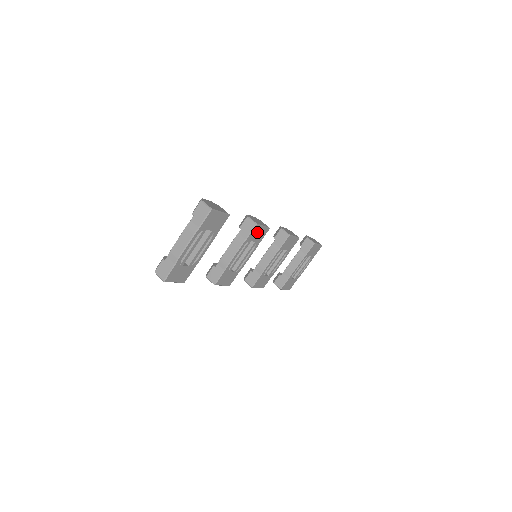
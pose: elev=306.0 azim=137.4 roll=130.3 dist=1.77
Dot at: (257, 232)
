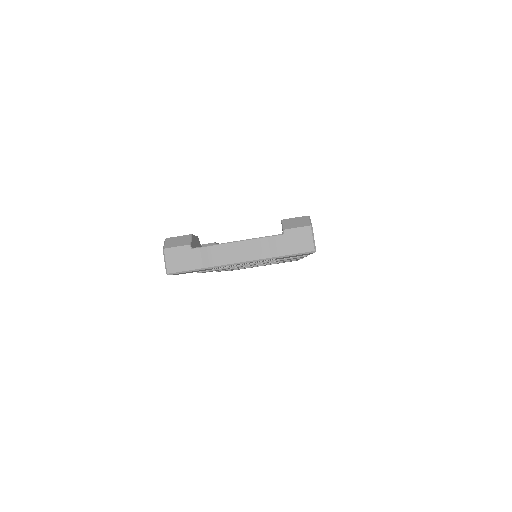
Dot at: occluded
